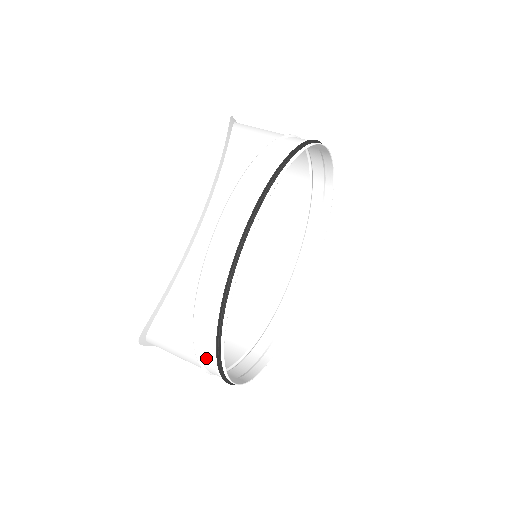
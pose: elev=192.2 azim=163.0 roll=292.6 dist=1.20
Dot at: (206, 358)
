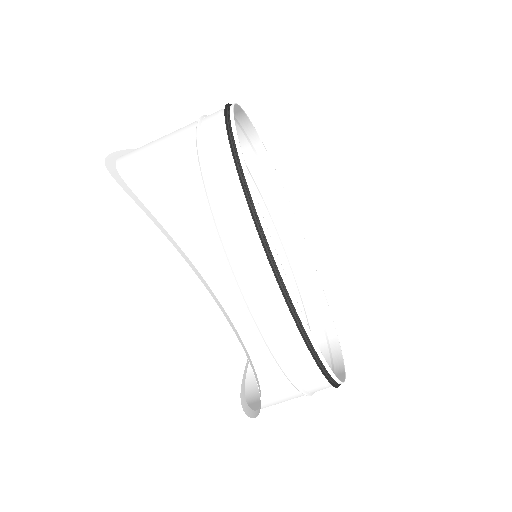
Dot at: occluded
